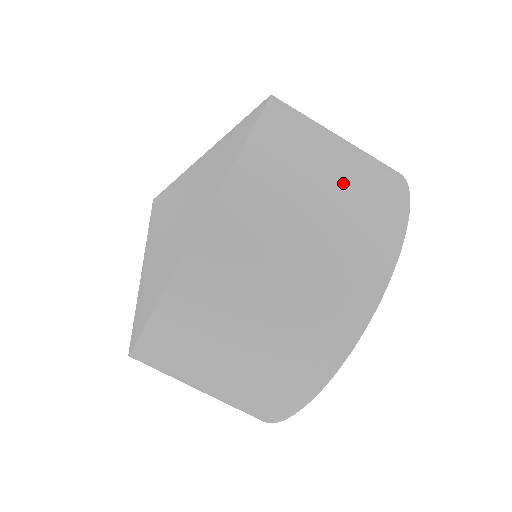
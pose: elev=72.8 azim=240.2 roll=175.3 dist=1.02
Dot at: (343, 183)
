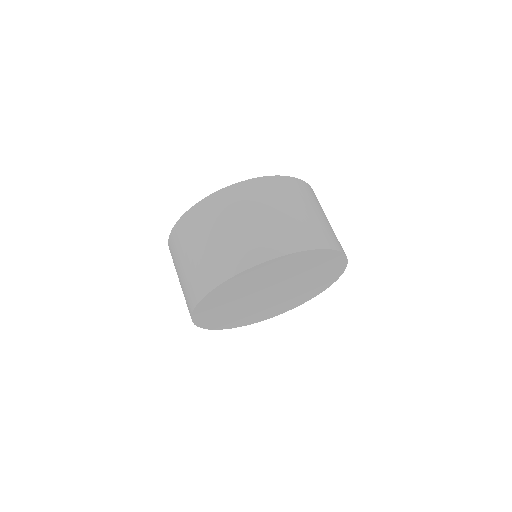
Dot at: (301, 216)
